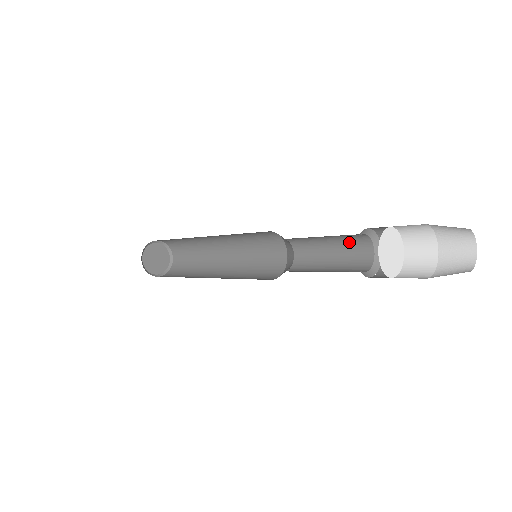
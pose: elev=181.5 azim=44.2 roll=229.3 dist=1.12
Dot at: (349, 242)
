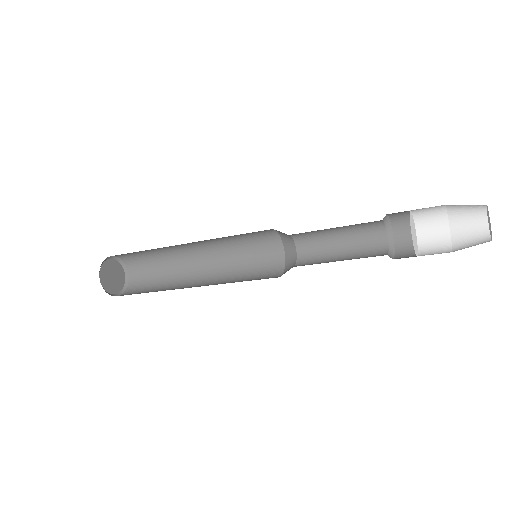
Dot at: (363, 241)
